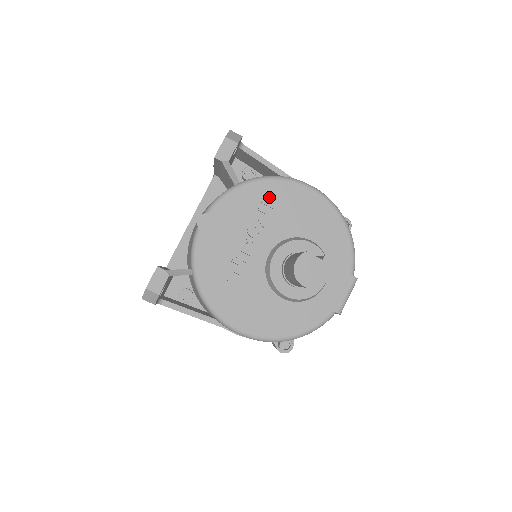
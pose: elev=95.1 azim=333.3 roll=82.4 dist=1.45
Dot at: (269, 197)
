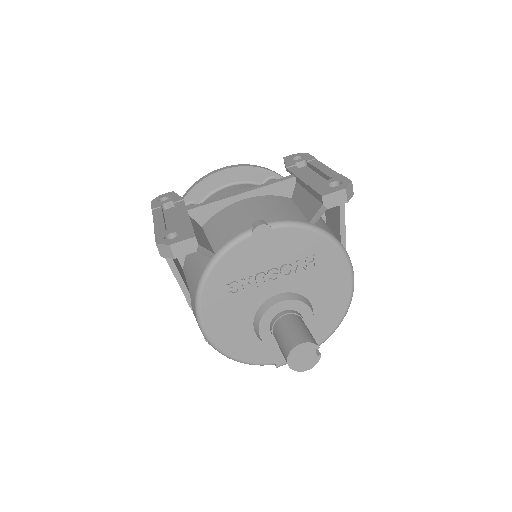
Dot at: (322, 256)
